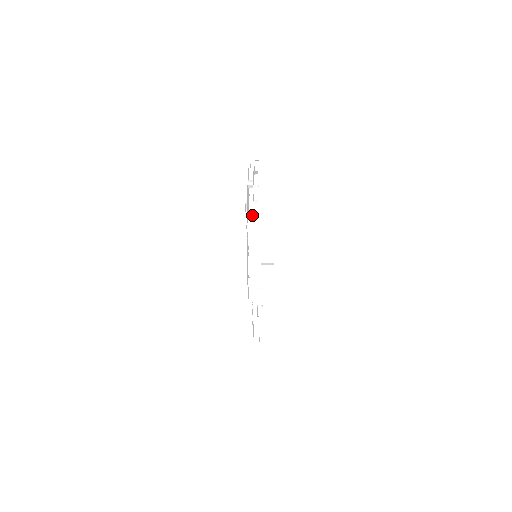
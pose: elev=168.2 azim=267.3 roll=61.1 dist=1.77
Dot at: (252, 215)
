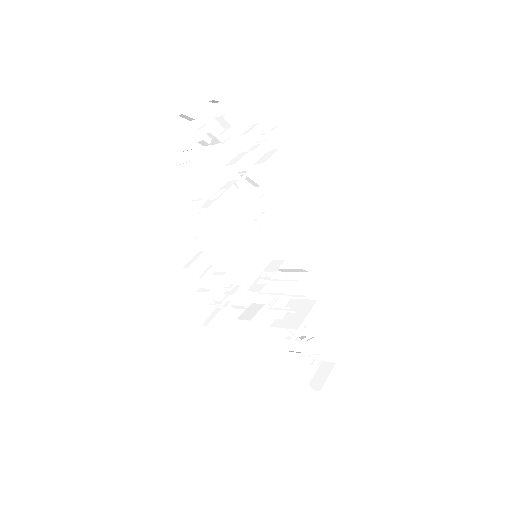
Dot at: (222, 190)
